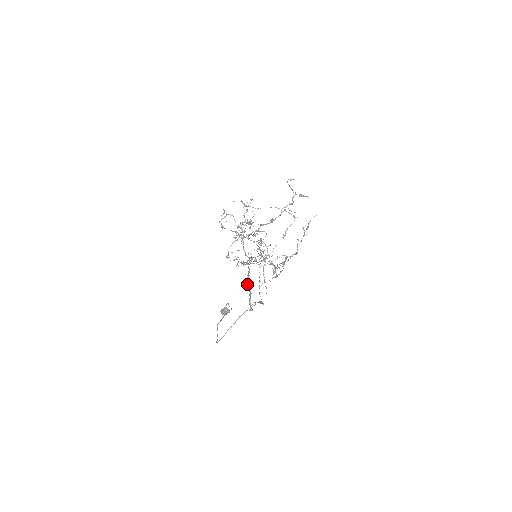
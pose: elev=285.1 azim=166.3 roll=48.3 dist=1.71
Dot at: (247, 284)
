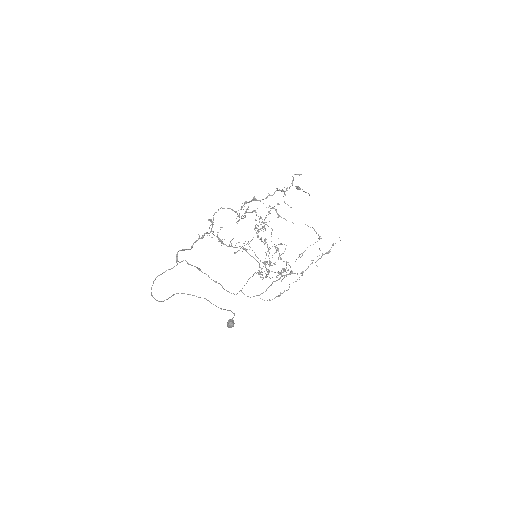
Dot at: (194, 242)
